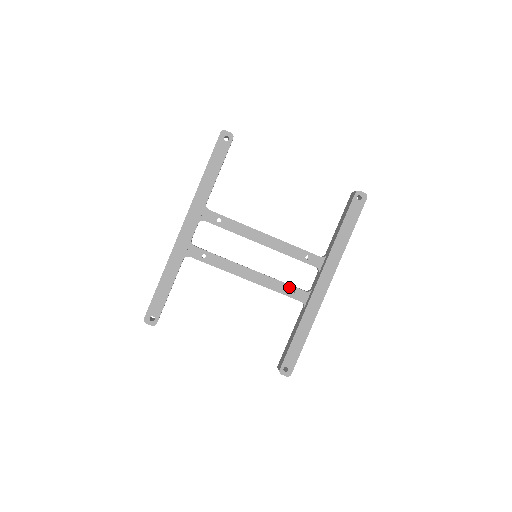
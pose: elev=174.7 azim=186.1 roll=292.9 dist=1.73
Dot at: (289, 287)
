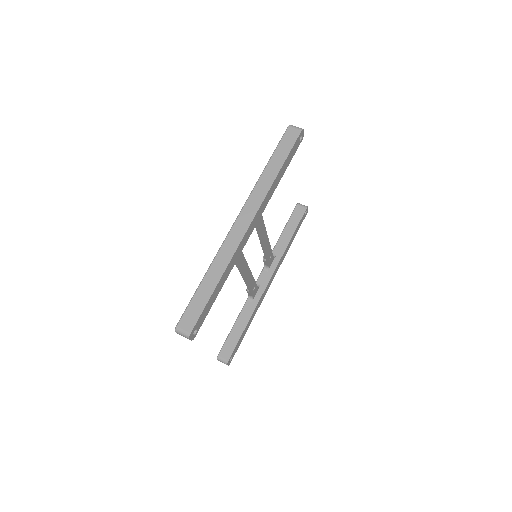
Dot at: (255, 284)
